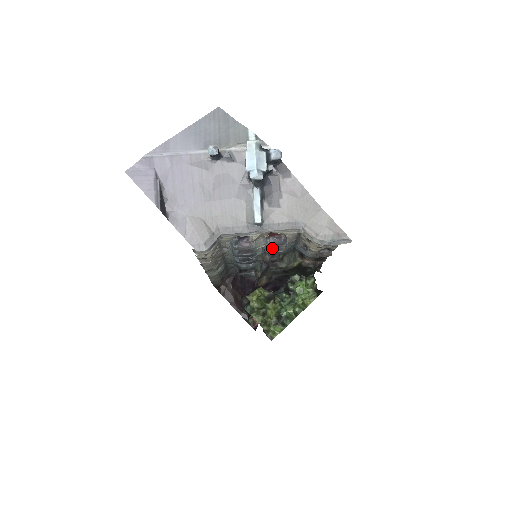
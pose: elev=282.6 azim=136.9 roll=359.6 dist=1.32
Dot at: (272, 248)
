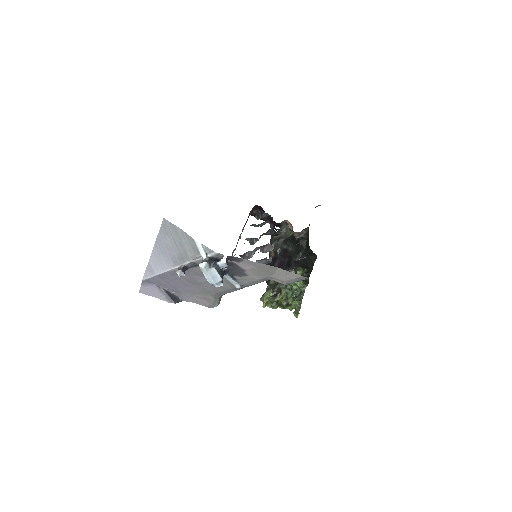
Dot at: (264, 249)
